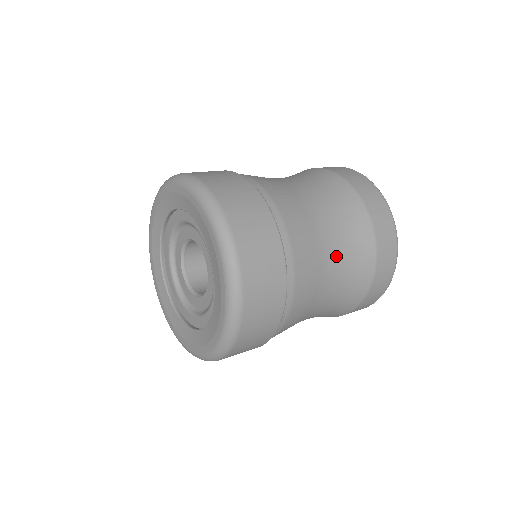
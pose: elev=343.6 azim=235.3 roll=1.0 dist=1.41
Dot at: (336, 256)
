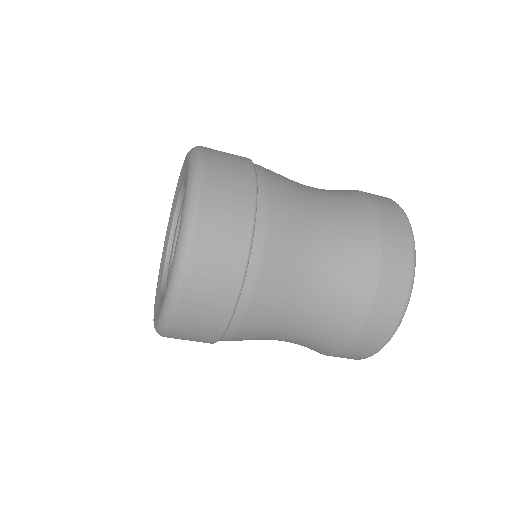
Dot at: occluded
